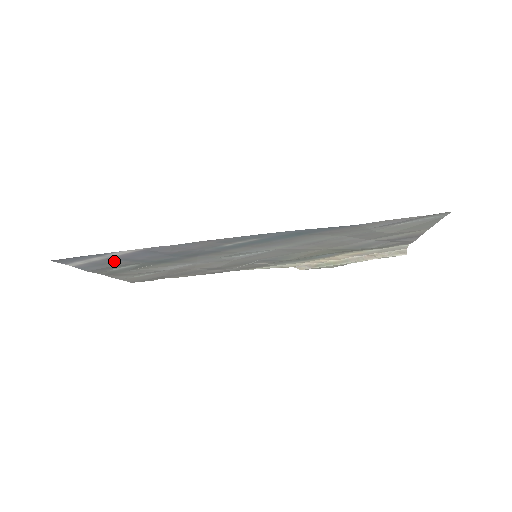
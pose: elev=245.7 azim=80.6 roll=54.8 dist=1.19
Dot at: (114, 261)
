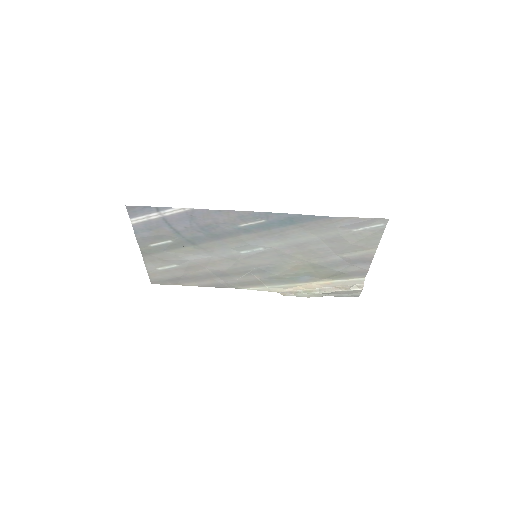
Dot at: (162, 226)
